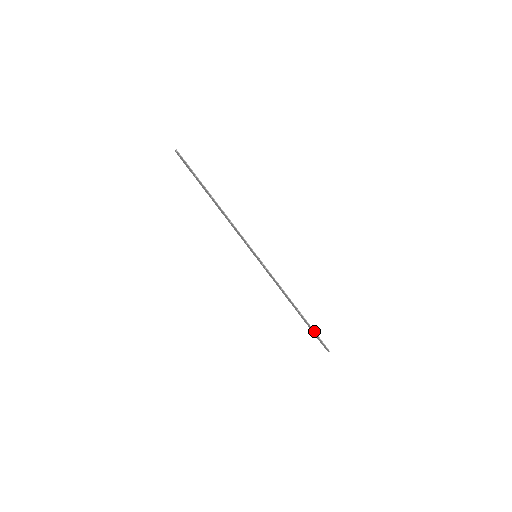
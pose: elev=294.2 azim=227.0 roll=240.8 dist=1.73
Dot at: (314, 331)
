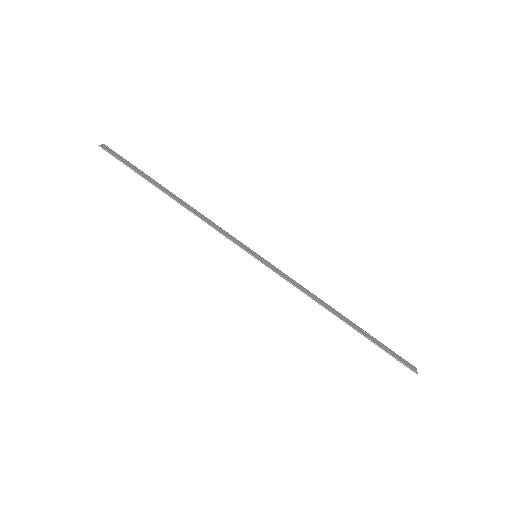
Dot at: (380, 347)
